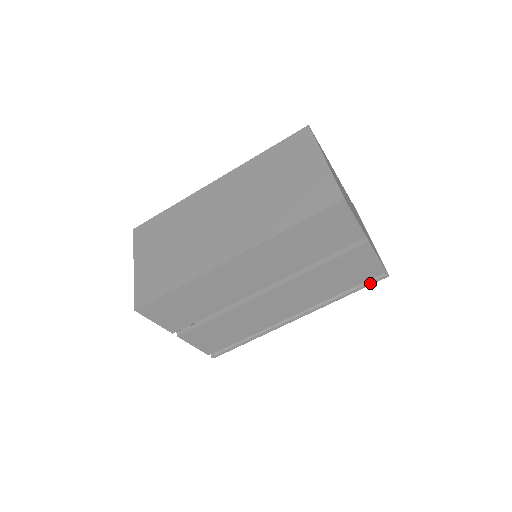
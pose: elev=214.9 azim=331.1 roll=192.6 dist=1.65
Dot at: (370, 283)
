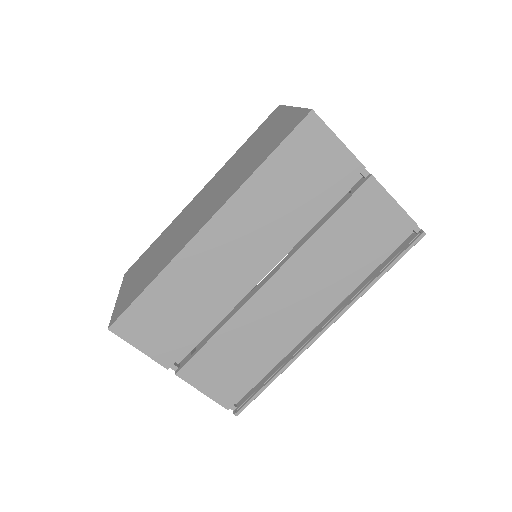
Dot at: (405, 249)
